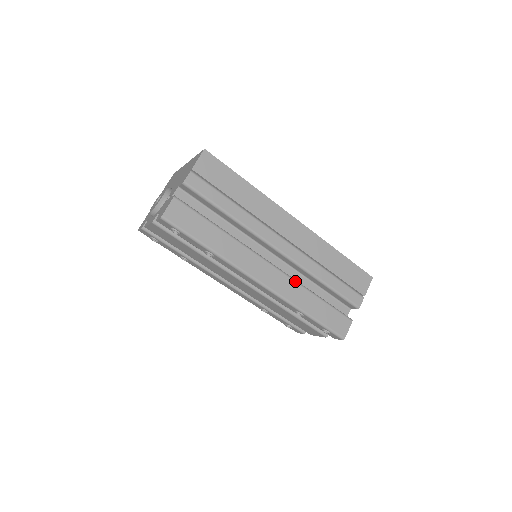
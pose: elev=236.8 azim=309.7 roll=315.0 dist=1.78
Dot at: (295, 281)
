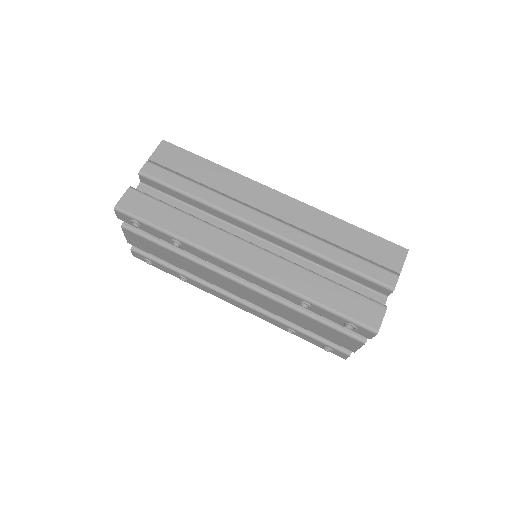
Dot at: (289, 262)
